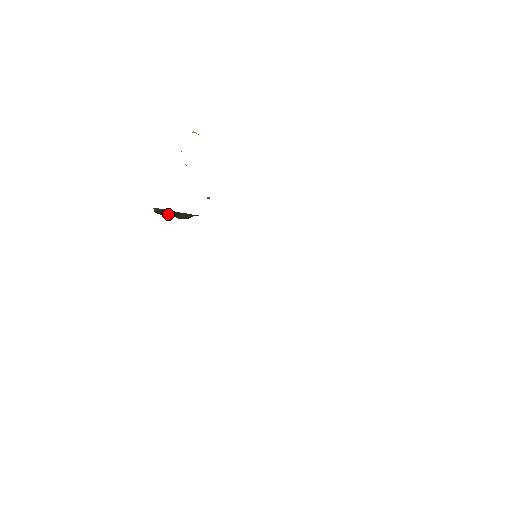
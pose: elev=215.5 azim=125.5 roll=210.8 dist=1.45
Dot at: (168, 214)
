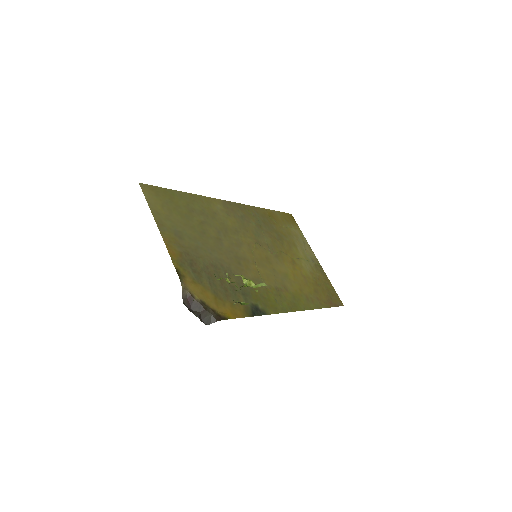
Dot at: (194, 307)
